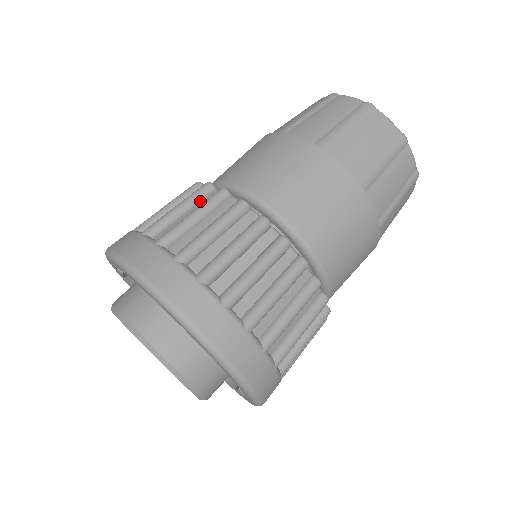
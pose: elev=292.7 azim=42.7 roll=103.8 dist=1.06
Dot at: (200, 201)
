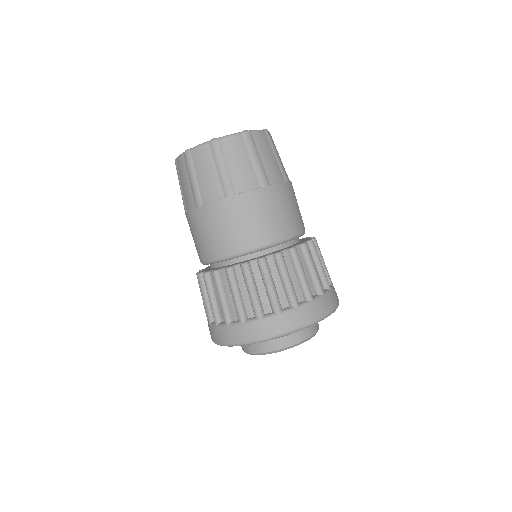
Dot at: (223, 283)
